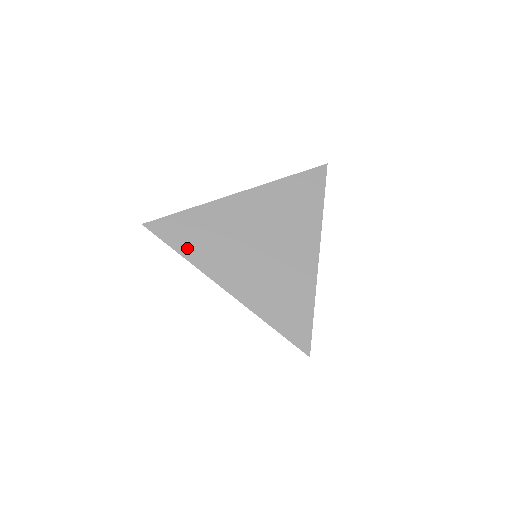
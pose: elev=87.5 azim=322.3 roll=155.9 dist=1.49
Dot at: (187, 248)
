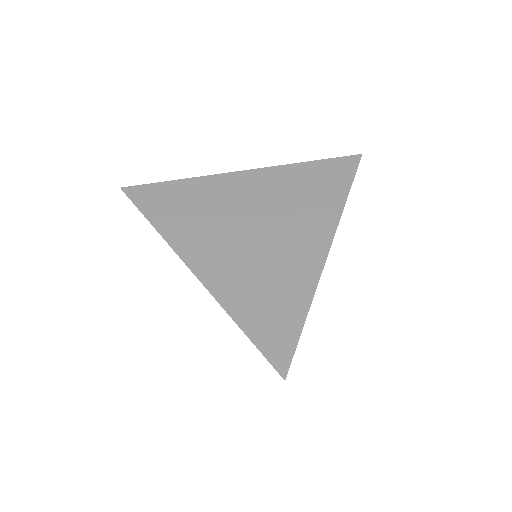
Dot at: (162, 219)
